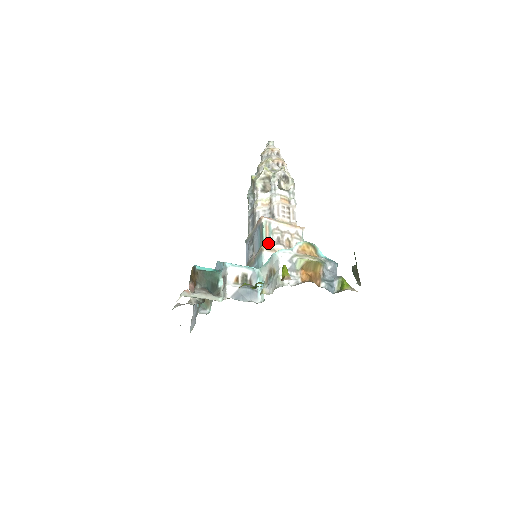
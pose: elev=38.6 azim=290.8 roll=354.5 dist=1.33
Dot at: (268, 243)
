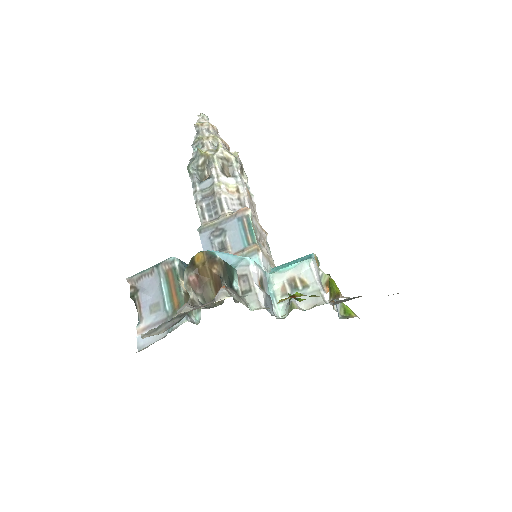
Dot at: (258, 242)
